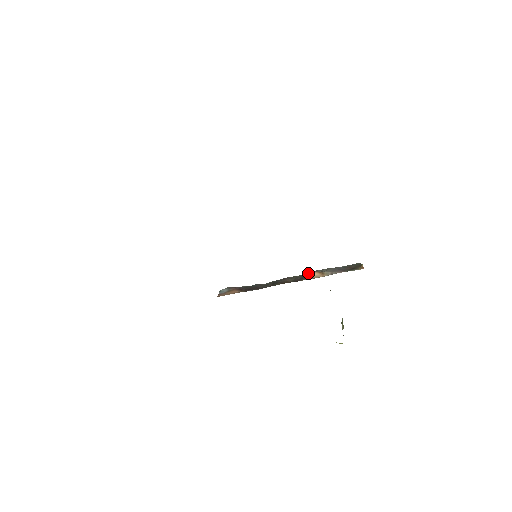
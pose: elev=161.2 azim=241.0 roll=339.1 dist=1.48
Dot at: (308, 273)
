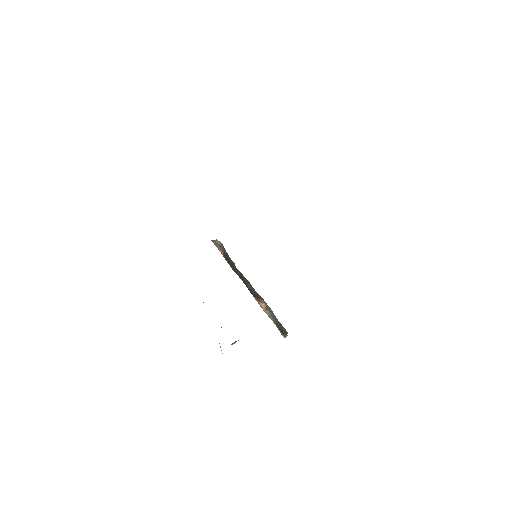
Dot at: (261, 297)
